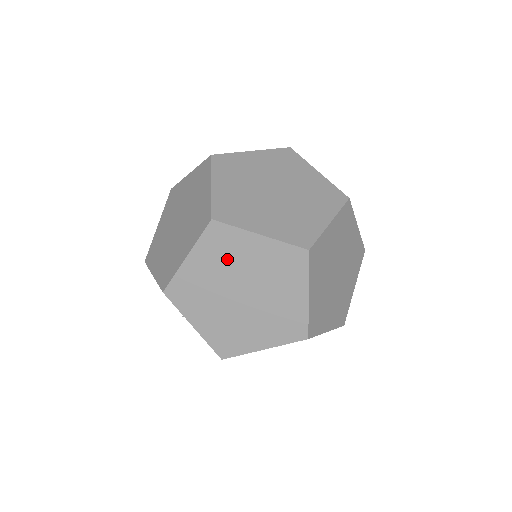
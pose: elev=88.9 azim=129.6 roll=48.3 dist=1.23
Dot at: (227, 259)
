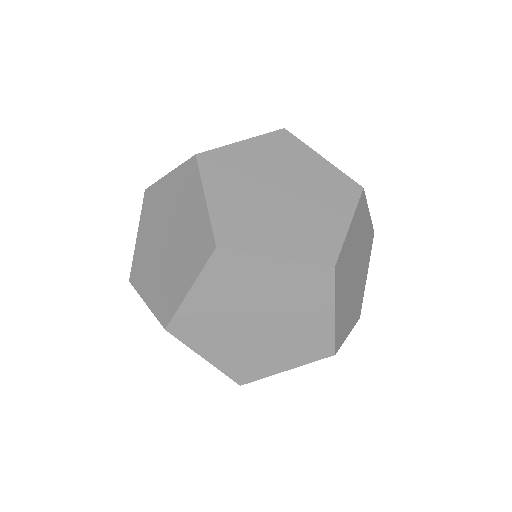
Dot at: (155, 214)
